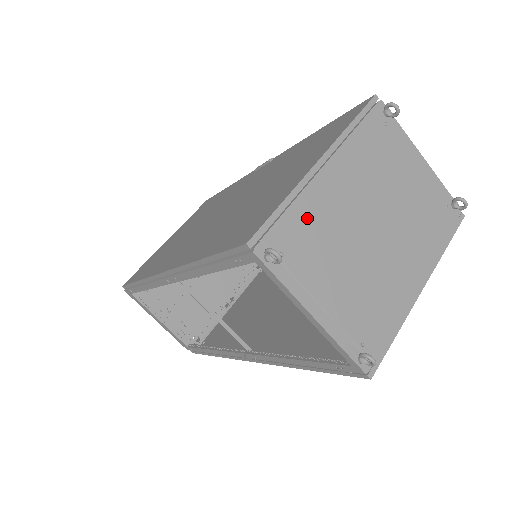
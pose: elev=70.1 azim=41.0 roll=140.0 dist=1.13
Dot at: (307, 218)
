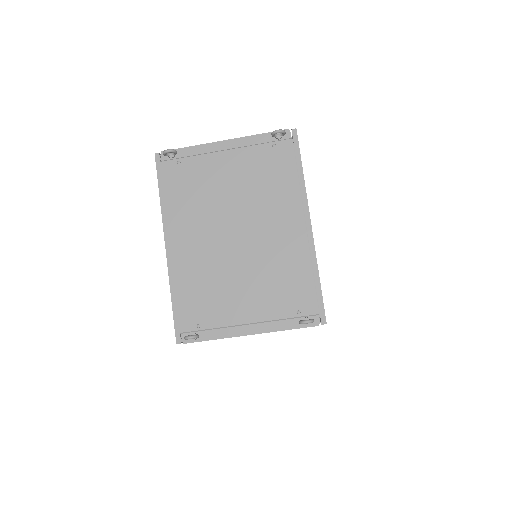
Dot at: (192, 288)
